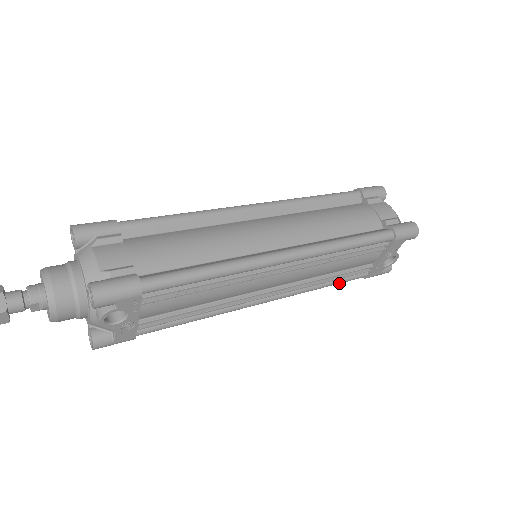
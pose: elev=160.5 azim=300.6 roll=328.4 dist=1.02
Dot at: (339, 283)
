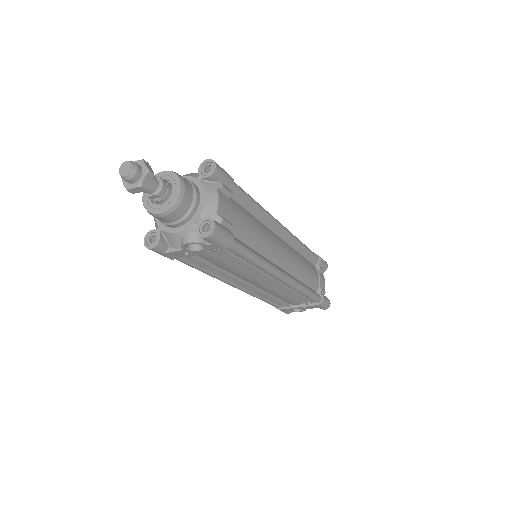
Dot at: (267, 302)
